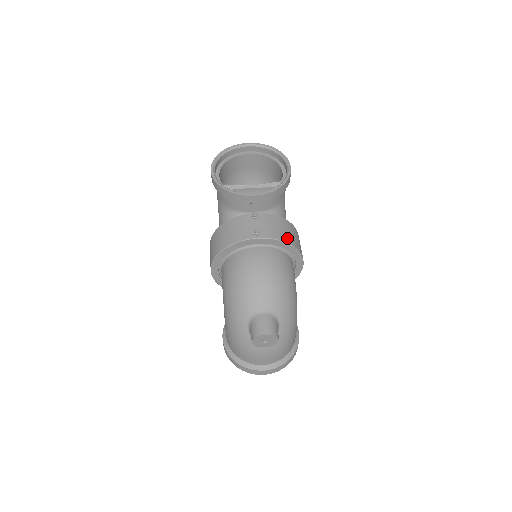
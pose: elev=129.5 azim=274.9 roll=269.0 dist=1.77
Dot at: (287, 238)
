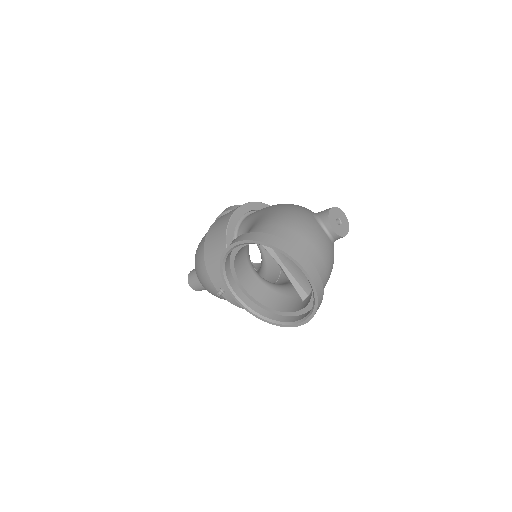
Dot at: occluded
